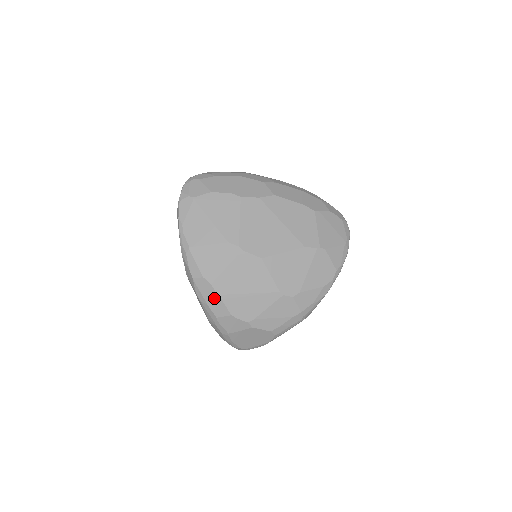
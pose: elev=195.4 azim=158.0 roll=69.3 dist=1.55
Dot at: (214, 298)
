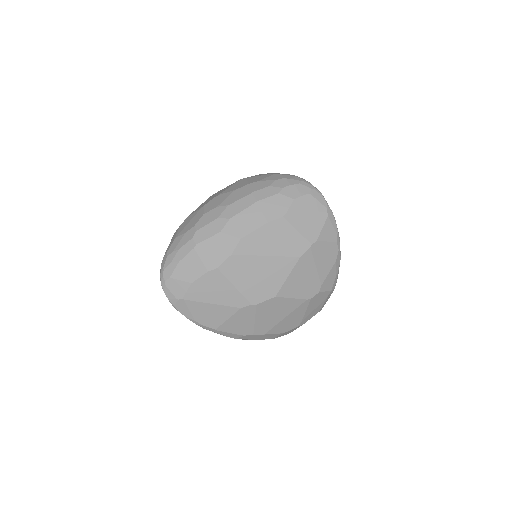
Dot at: (262, 337)
